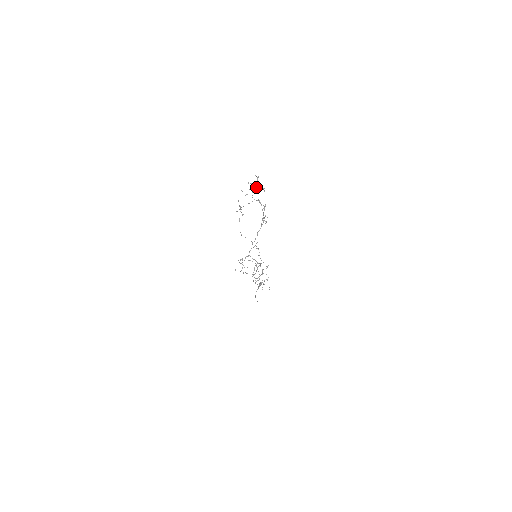
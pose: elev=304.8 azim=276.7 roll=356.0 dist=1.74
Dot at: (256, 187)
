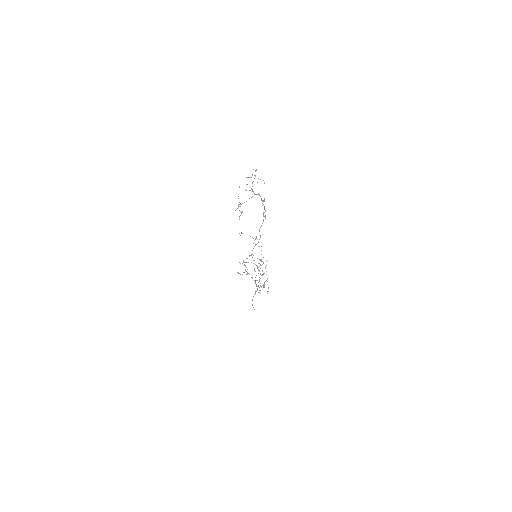
Dot at: occluded
